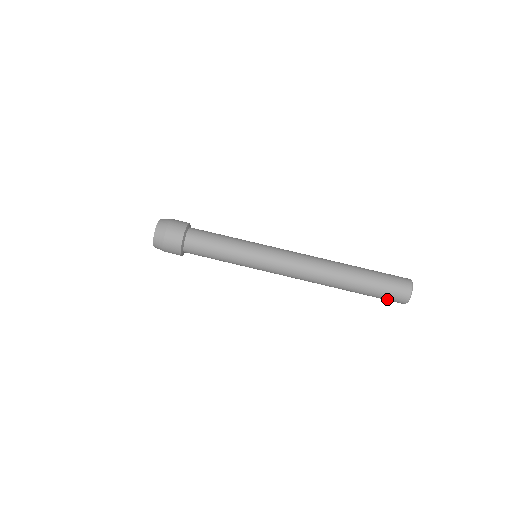
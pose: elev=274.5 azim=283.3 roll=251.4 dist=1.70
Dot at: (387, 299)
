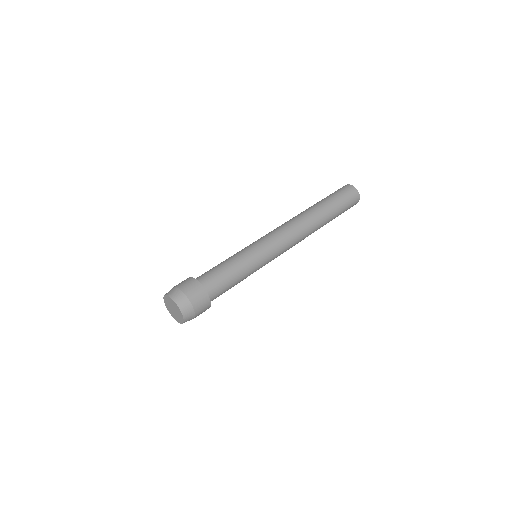
Dot at: (349, 202)
